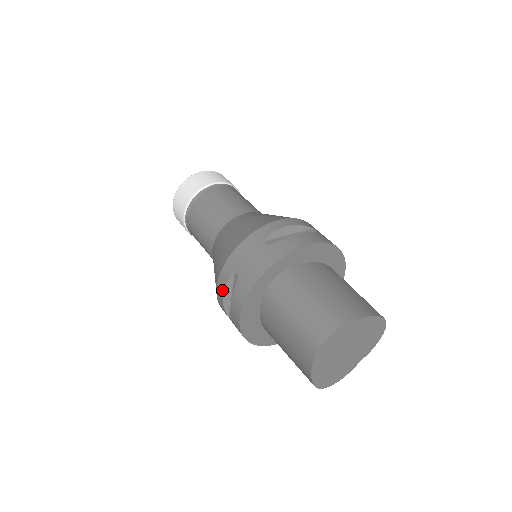
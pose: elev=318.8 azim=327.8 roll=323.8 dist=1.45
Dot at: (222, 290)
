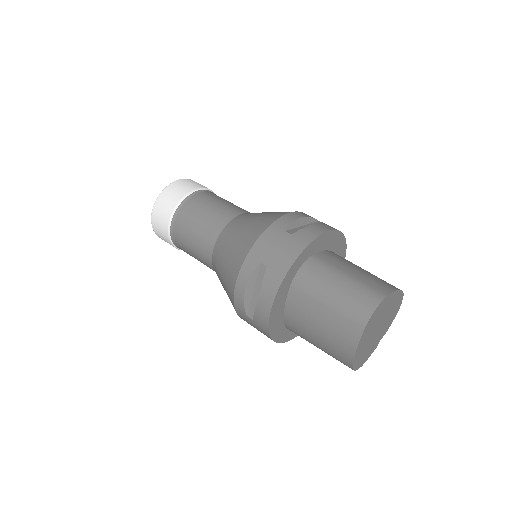
Dot at: (244, 285)
